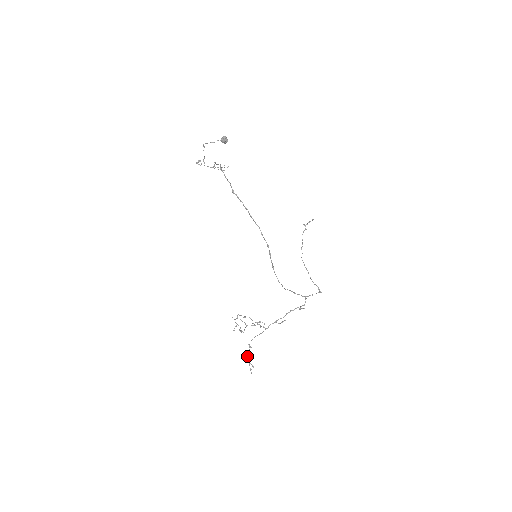
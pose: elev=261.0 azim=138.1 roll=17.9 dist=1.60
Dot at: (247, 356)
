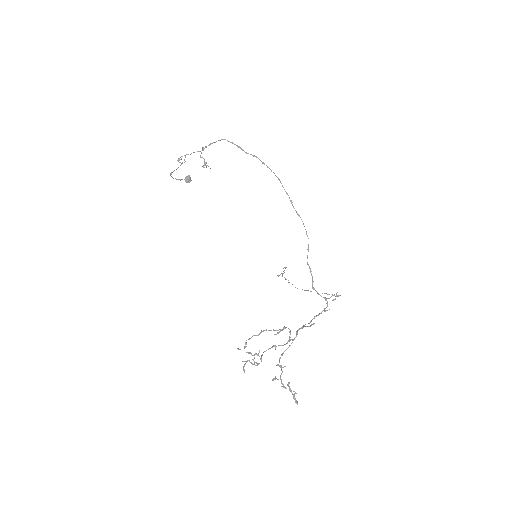
Dot at: (281, 382)
